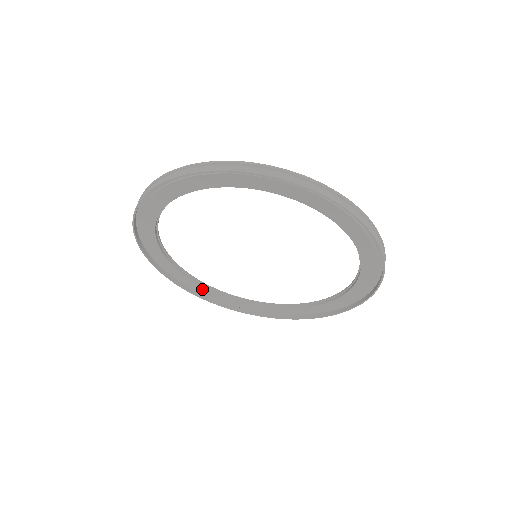
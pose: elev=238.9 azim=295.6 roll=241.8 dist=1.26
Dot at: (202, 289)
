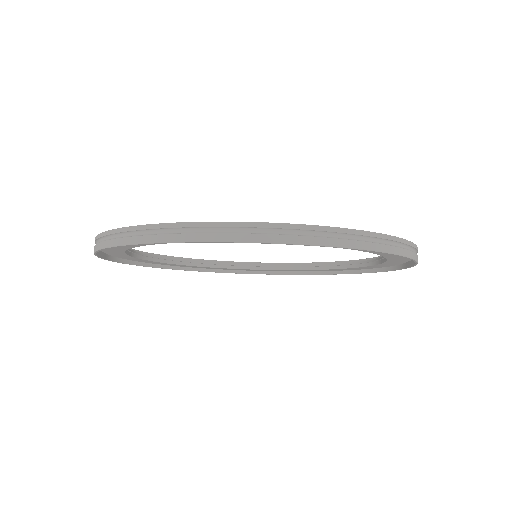
Dot at: (228, 269)
